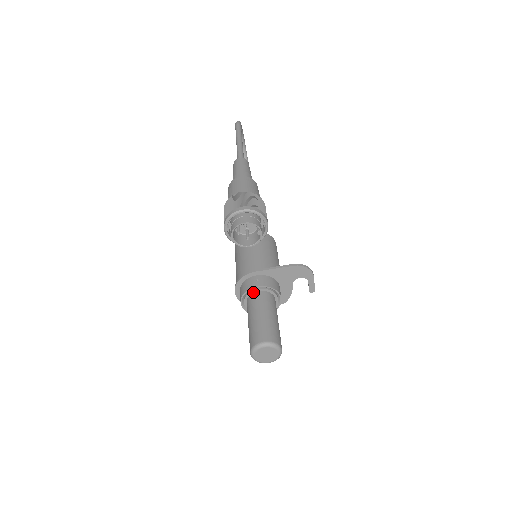
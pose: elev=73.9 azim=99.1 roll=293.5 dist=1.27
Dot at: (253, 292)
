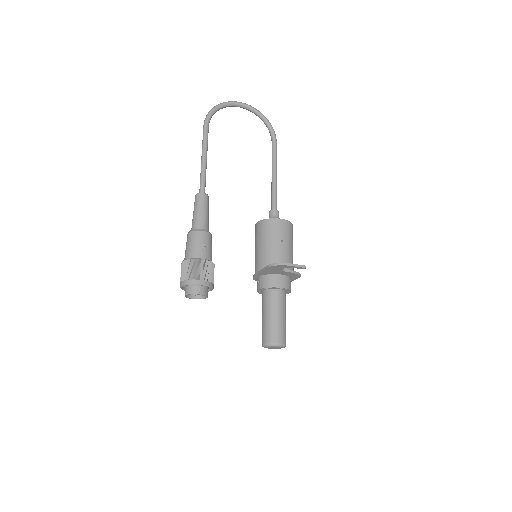
Dot at: (261, 291)
